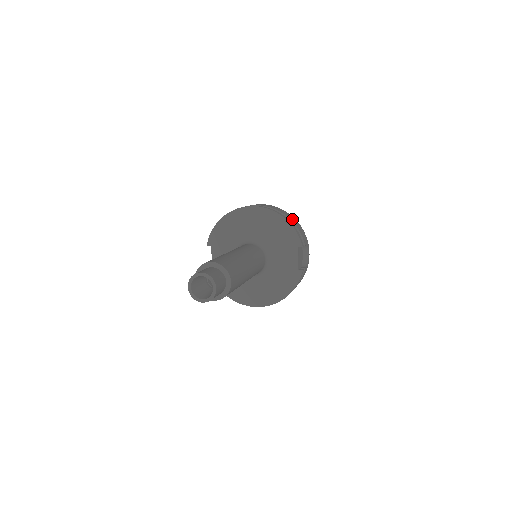
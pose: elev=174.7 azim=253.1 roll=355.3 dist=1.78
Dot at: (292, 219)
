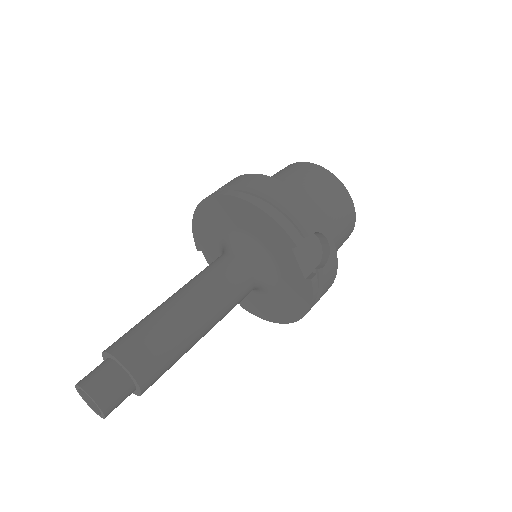
Dot at: (282, 195)
